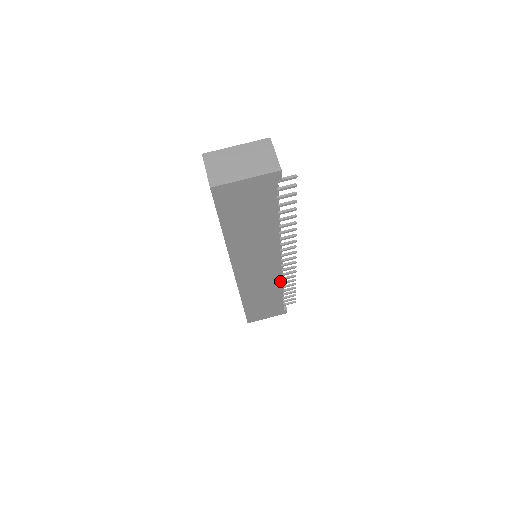
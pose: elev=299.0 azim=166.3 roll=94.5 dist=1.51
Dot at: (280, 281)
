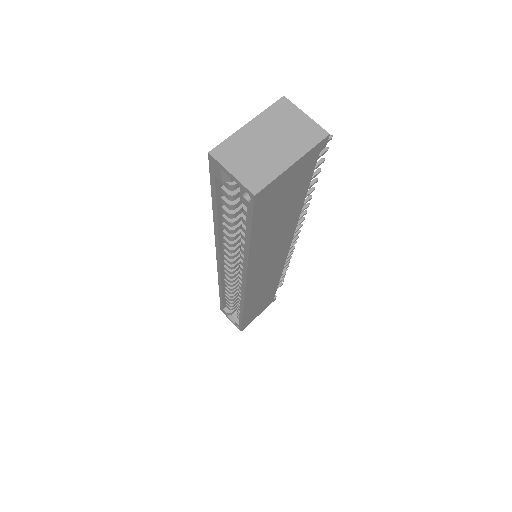
Dot at: (281, 271)
